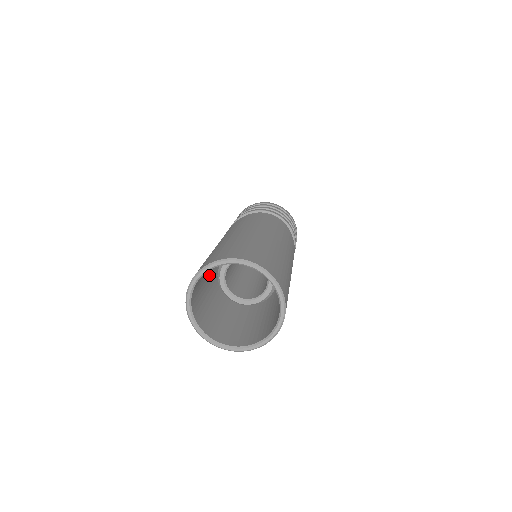
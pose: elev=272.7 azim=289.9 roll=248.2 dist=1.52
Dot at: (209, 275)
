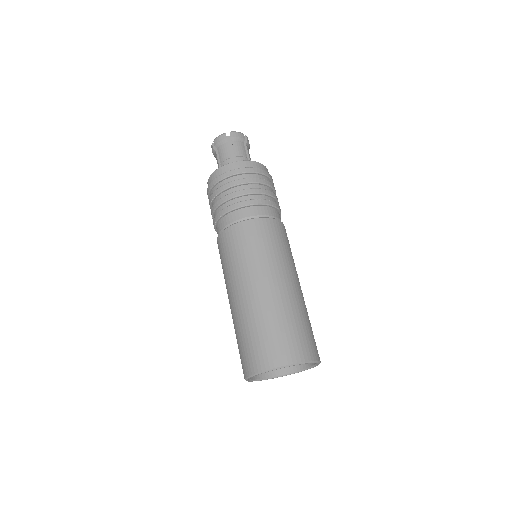
Dot at: occluded
